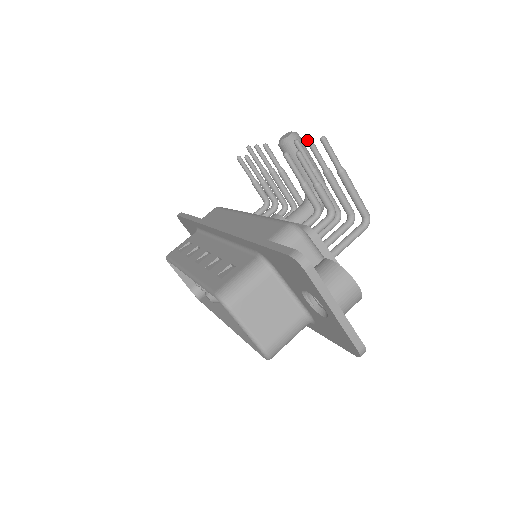
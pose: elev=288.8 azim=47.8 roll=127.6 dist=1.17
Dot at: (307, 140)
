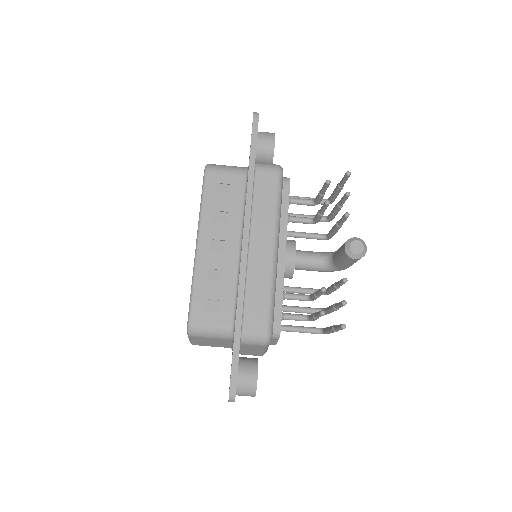
Dot at: (343, 303)
